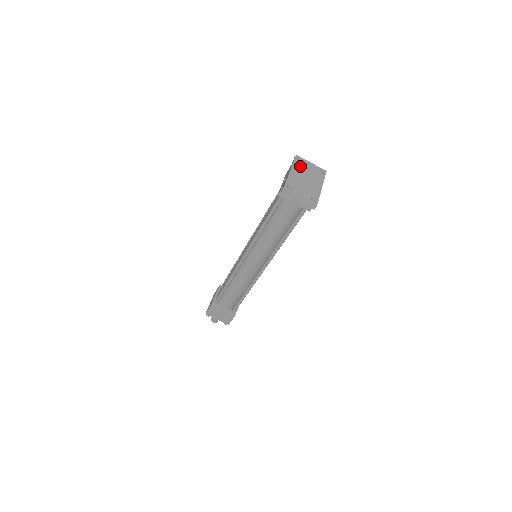
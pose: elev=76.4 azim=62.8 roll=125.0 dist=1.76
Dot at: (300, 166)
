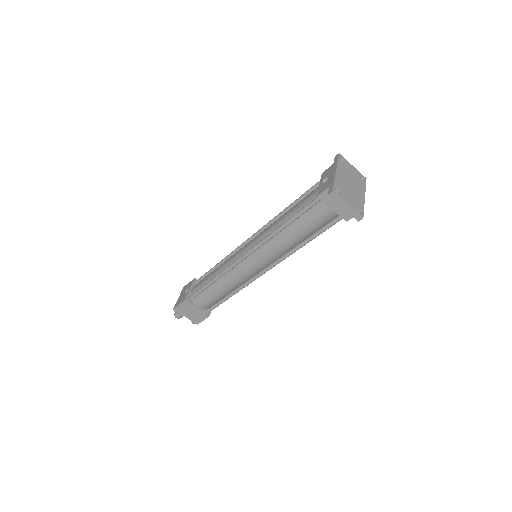
Dot at: (344, 167)
